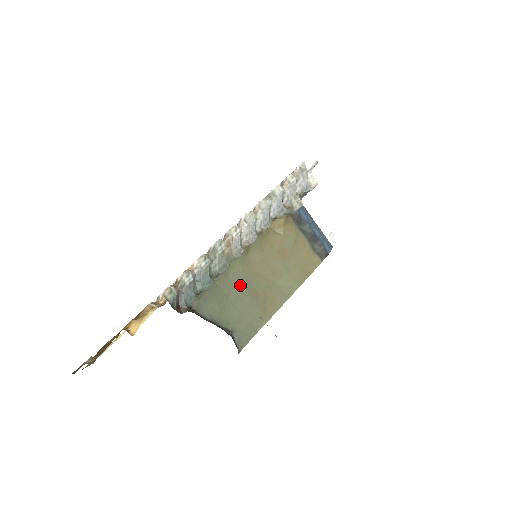
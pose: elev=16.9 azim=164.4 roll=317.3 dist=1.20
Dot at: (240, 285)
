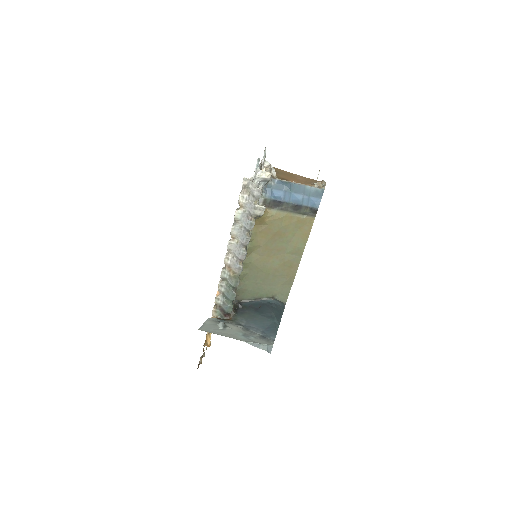
Dot at: (260, 272)
